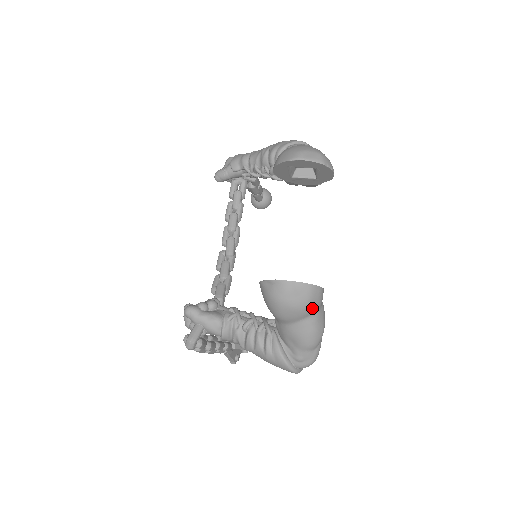
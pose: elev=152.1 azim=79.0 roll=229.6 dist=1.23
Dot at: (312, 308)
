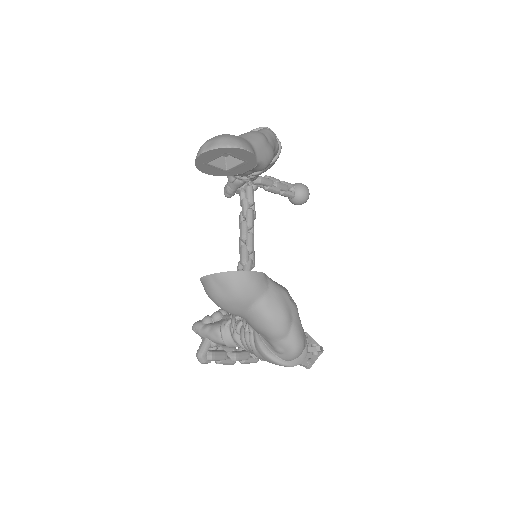
Dot at: (247, 295)
